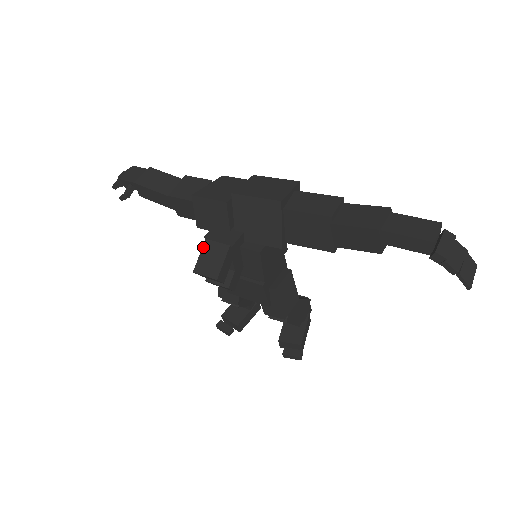
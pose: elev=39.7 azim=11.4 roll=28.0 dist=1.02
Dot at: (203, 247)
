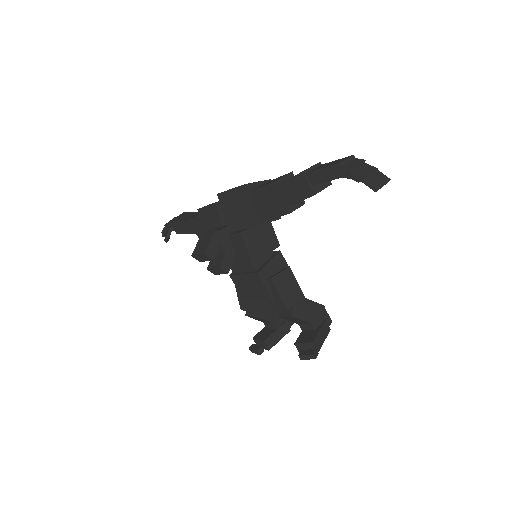
Dot at: (200, 238)
